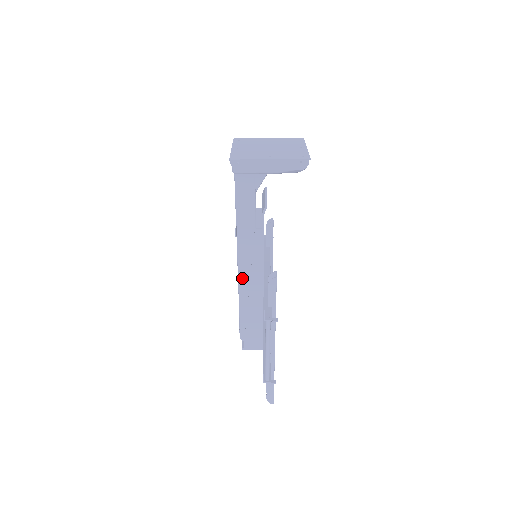
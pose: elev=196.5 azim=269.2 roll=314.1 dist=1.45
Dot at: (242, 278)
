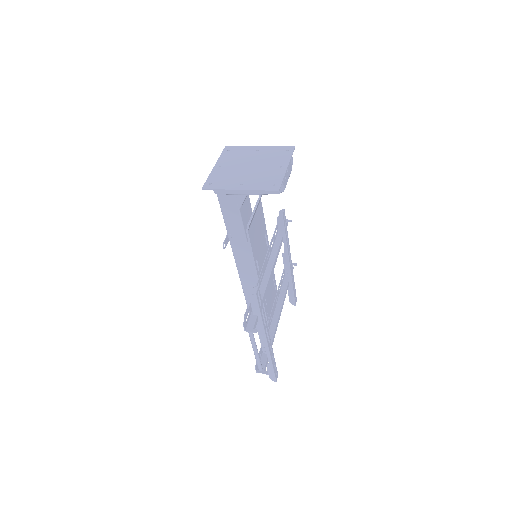
Dot at: (242, 276)
